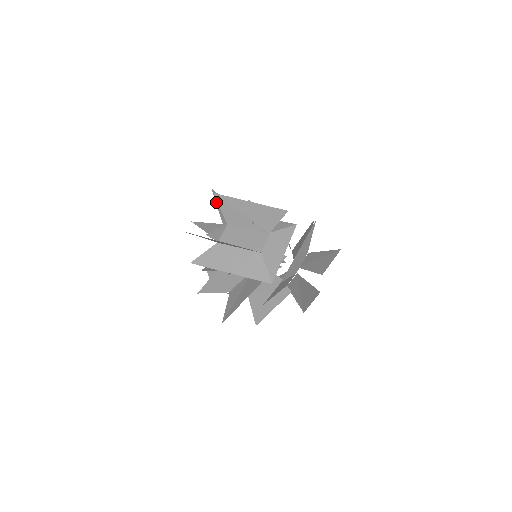
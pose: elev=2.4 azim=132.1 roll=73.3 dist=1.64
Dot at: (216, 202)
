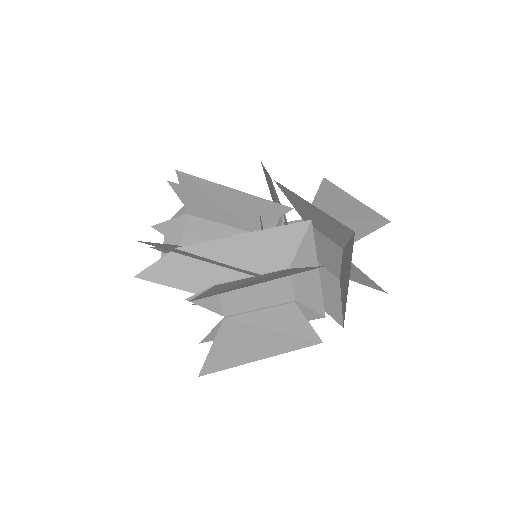
Dot at: occluded
